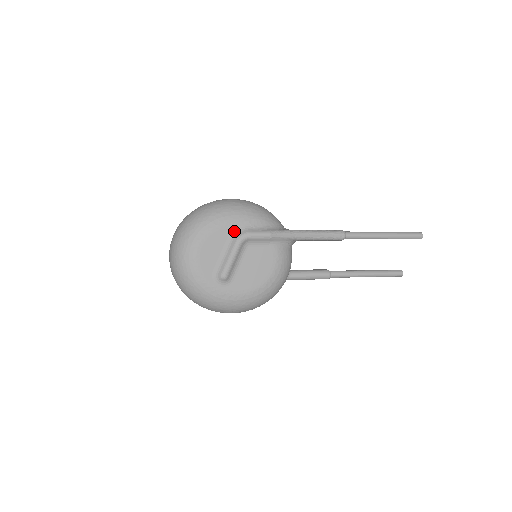
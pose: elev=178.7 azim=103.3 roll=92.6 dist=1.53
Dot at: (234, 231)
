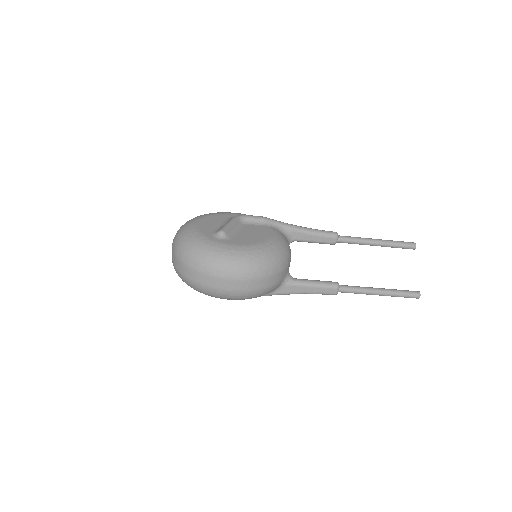
Dot at: (232, 217)
